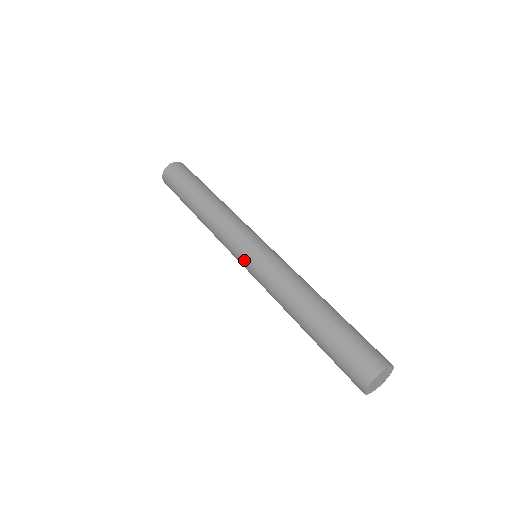
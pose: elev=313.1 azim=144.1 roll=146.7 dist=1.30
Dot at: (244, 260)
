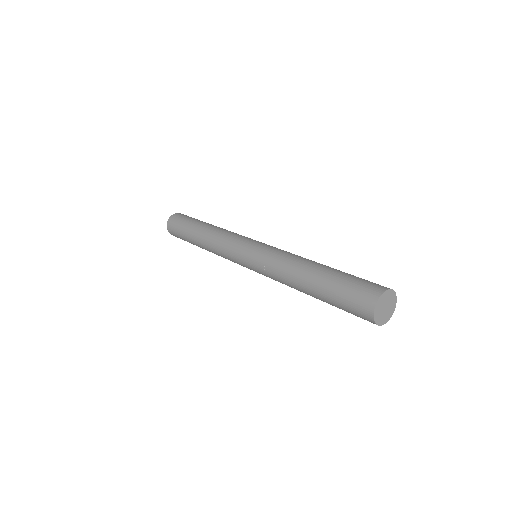
Dot at: (245, 257)
